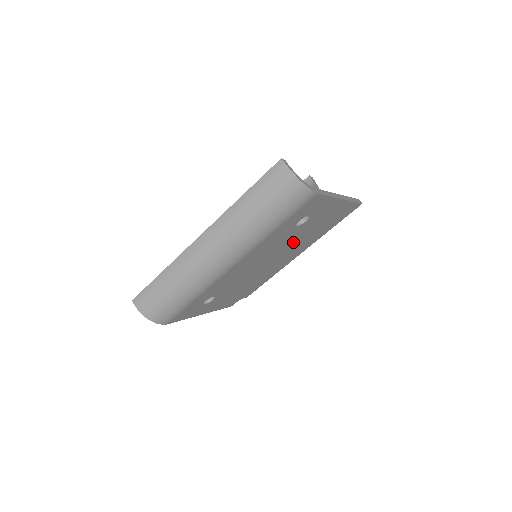
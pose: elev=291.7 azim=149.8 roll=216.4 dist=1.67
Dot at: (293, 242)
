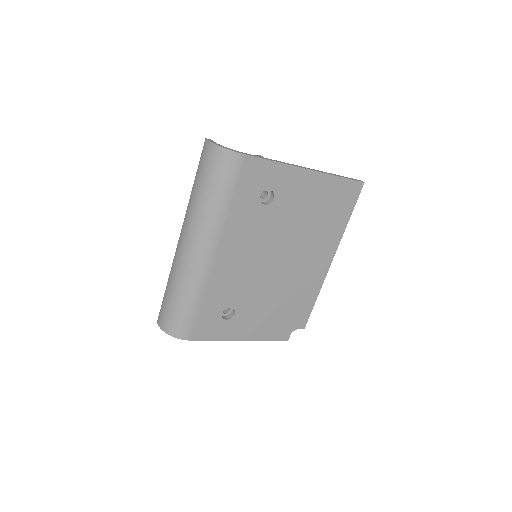
Dot at: (290, 234)
